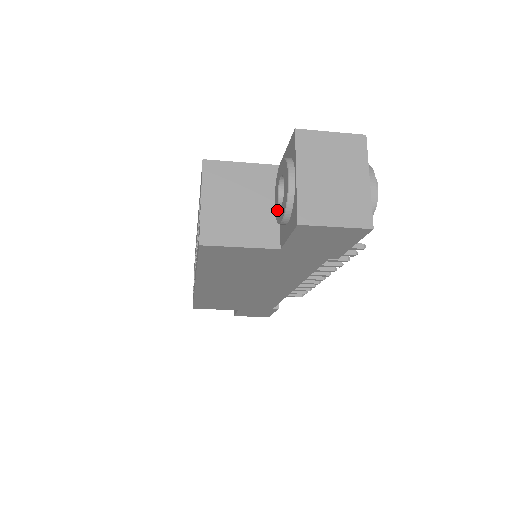
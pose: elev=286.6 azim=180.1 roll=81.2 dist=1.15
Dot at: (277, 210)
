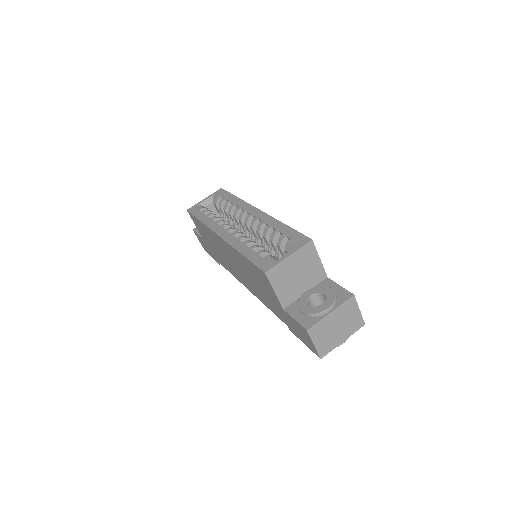
Dot at: (304, 299)
